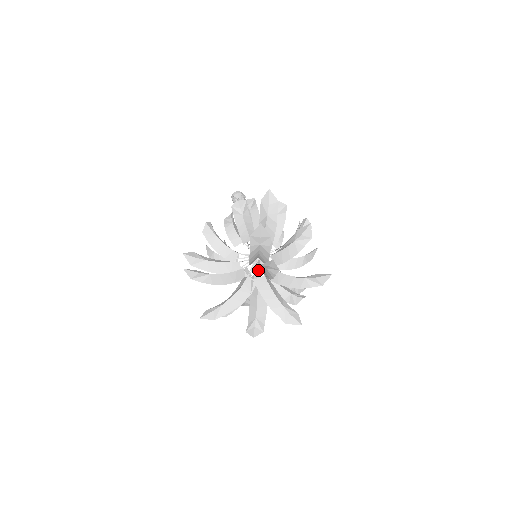
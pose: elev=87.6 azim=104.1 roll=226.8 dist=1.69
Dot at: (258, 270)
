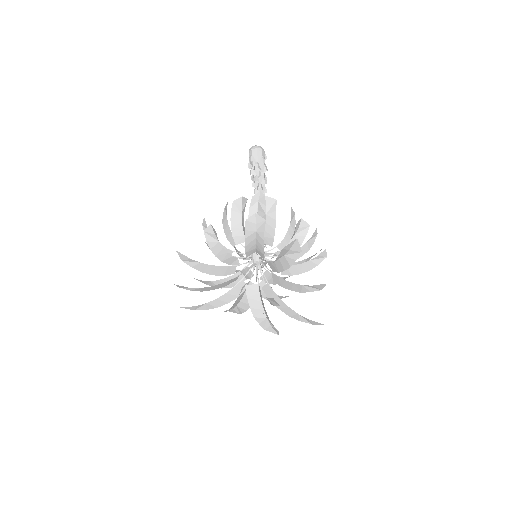
Dot at: occluded
